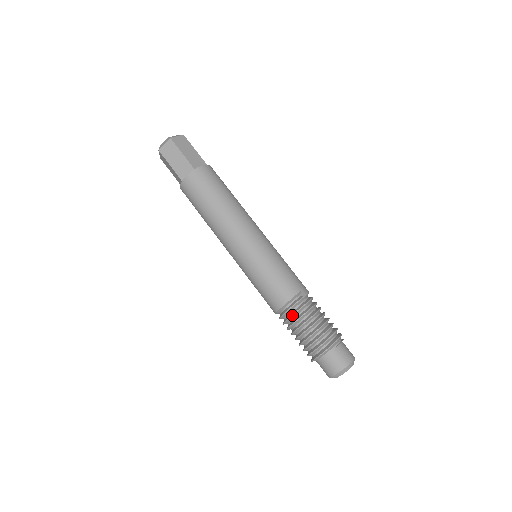
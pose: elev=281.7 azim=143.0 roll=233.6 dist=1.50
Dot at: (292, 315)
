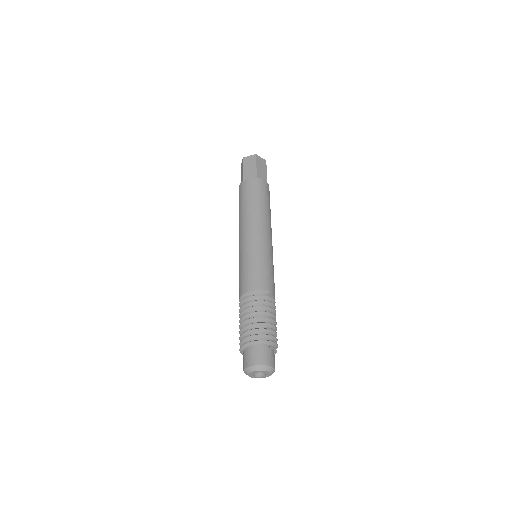
Dot at: (250, 301)
